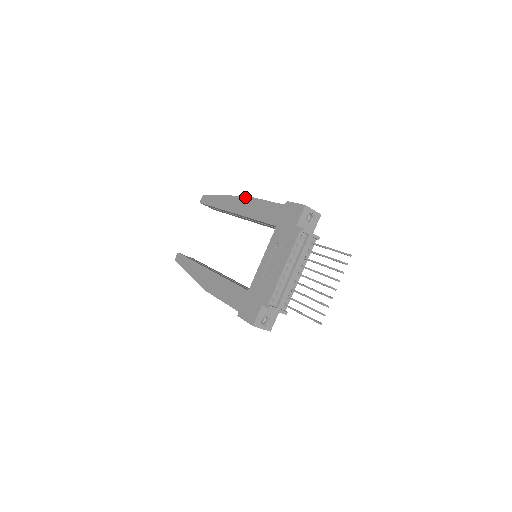
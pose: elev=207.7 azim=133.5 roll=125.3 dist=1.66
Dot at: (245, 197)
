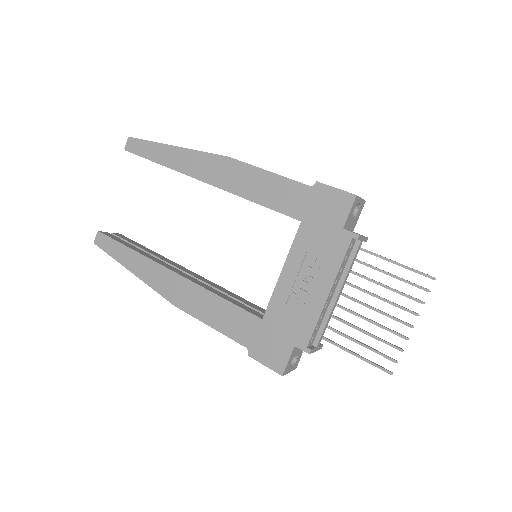
Dot at: (224, 158)
